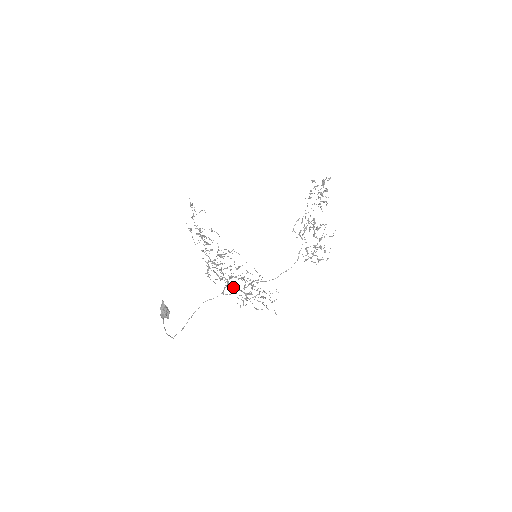
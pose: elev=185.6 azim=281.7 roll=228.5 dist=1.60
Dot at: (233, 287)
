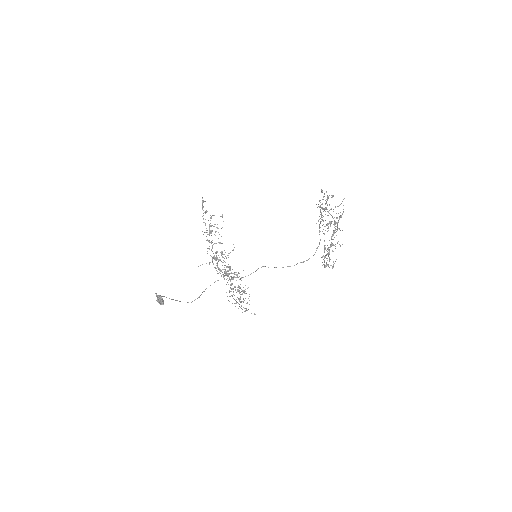
Dot at: (227, 282)
